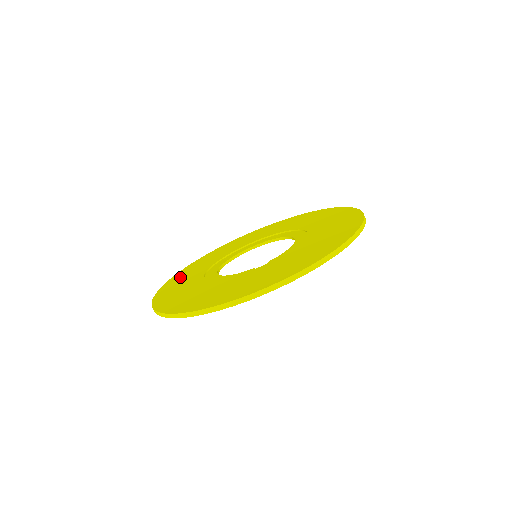
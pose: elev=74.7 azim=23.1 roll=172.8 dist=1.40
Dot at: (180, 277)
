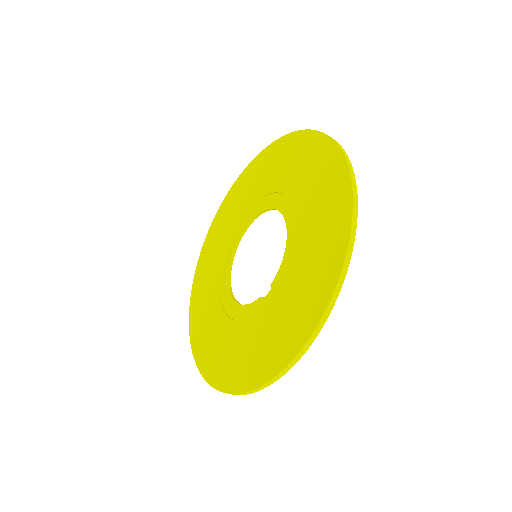
Dot at: (199, 287)
